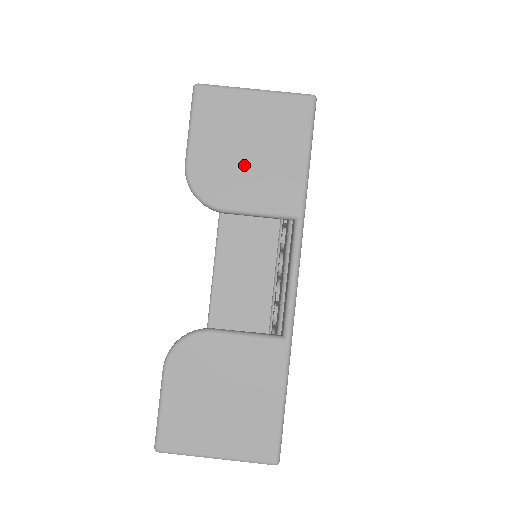
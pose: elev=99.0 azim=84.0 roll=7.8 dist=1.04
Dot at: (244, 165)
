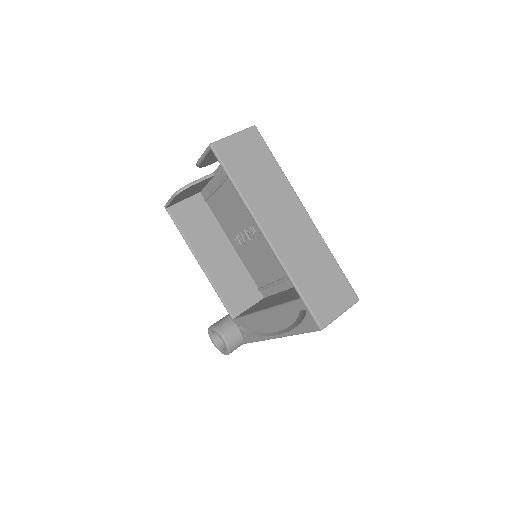
Dot at: occluded
